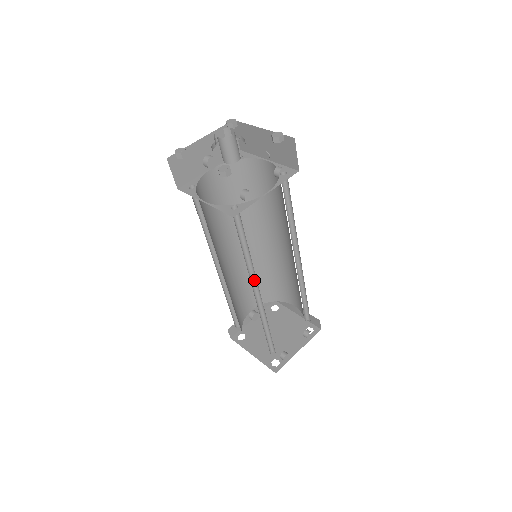
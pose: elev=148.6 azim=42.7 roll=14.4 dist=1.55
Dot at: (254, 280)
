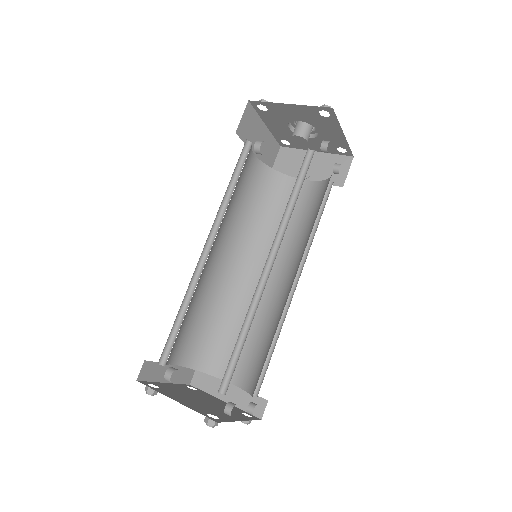
Dot at: (273, 250)
